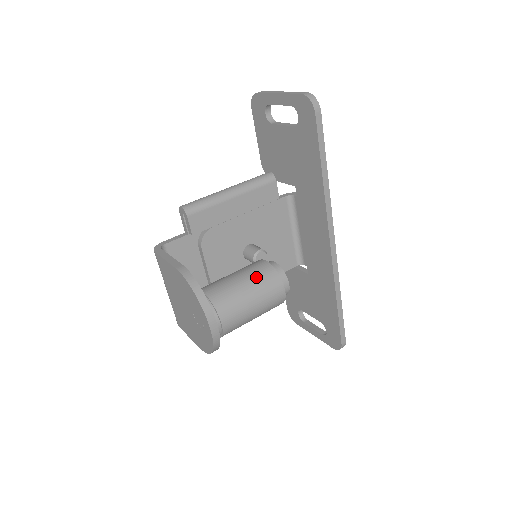
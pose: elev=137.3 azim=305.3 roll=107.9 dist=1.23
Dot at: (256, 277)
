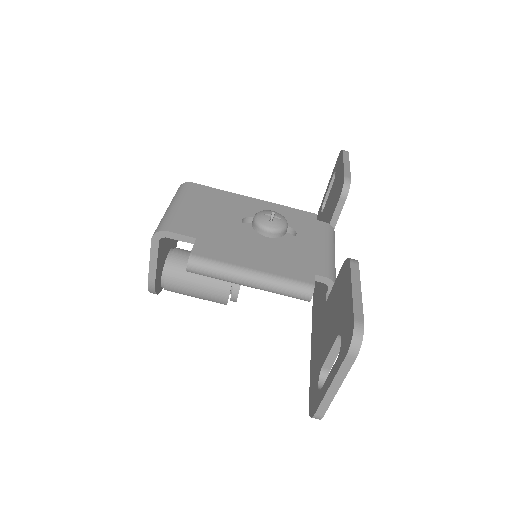
Dot at: (208, 300)
